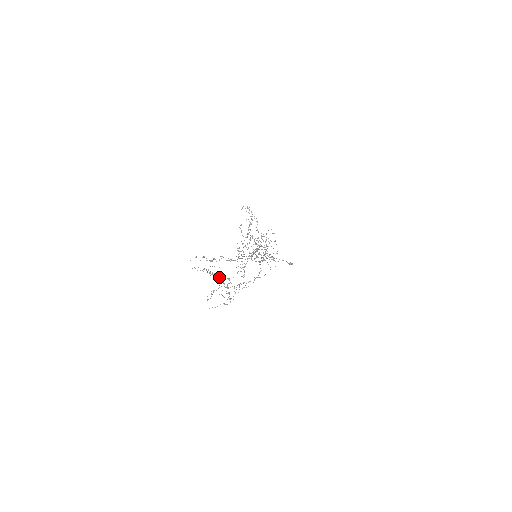
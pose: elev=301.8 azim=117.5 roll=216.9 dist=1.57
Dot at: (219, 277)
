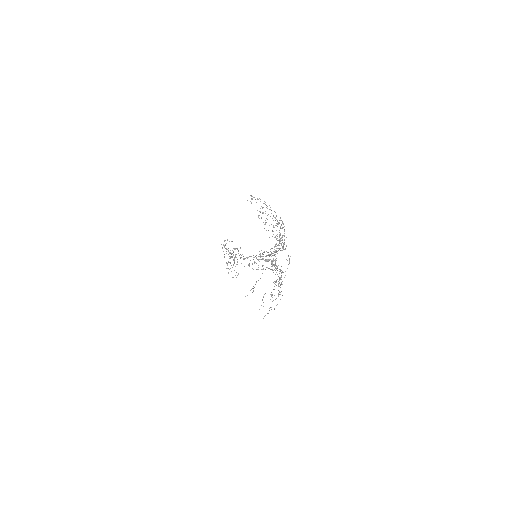
Dot at: (276, 272)
